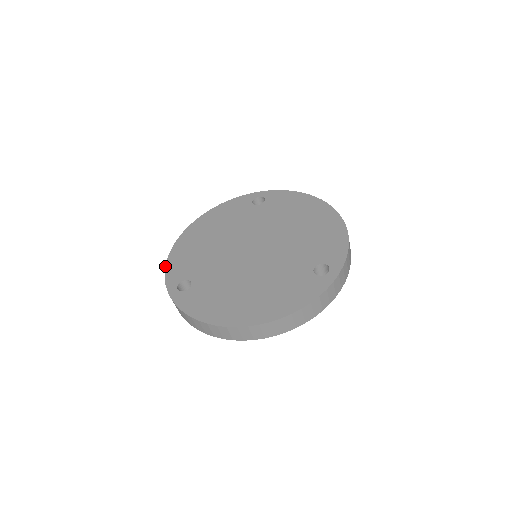
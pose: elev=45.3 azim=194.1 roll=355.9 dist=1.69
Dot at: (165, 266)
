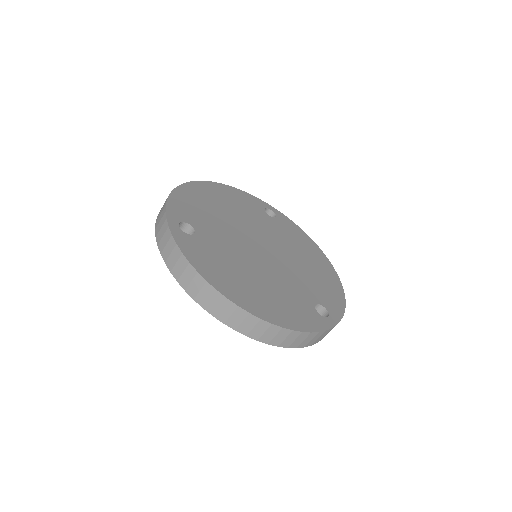
Dot at: (169, 195)
